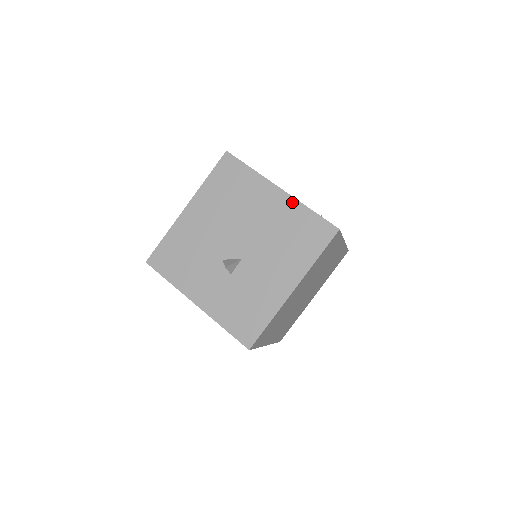
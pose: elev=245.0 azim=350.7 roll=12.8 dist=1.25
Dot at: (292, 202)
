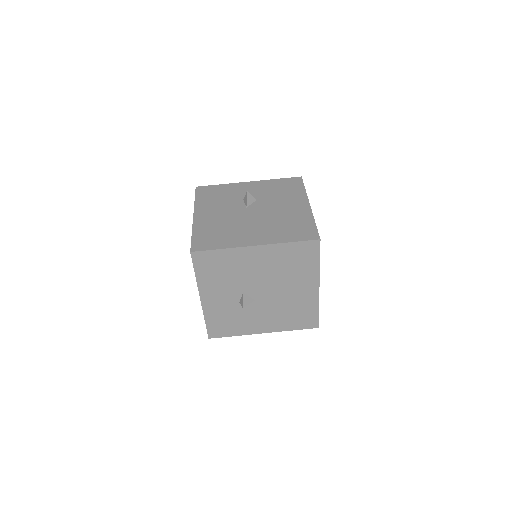
Dot at: (315, 299)
